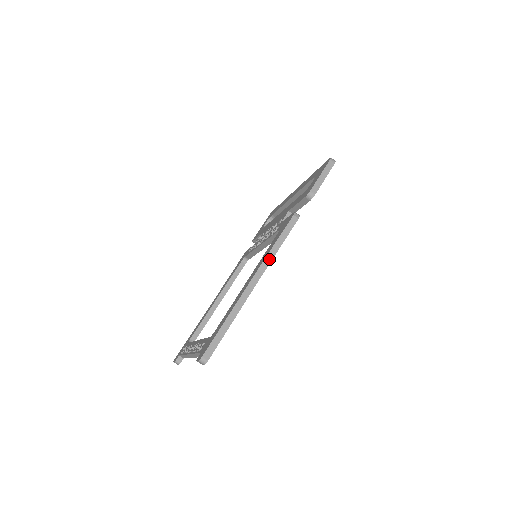
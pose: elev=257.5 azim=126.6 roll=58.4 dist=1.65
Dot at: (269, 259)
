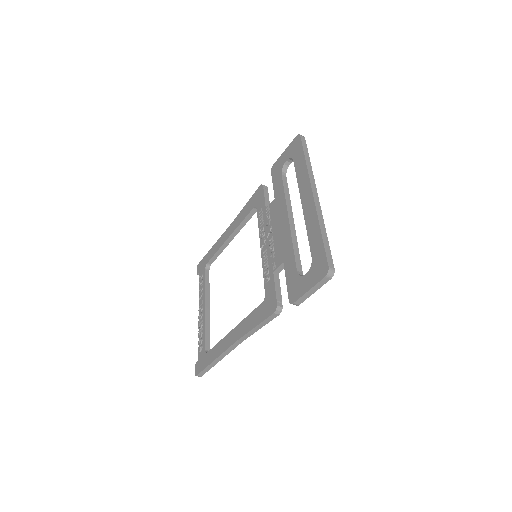
Dot at: (248, 335)
